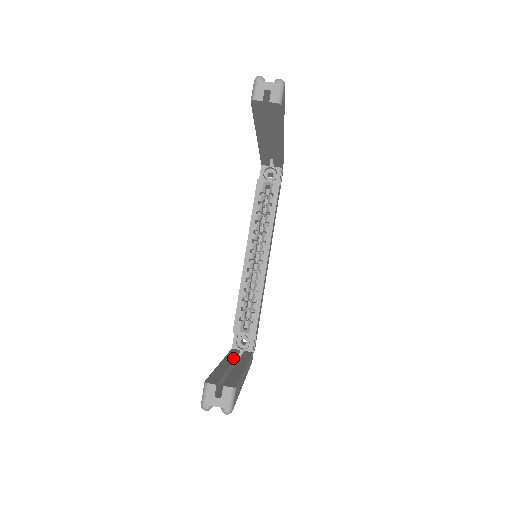
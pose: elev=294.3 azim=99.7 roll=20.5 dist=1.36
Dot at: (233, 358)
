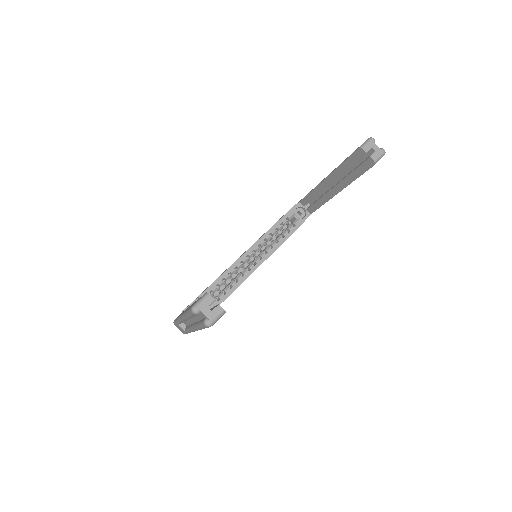
Dot at: occluded
